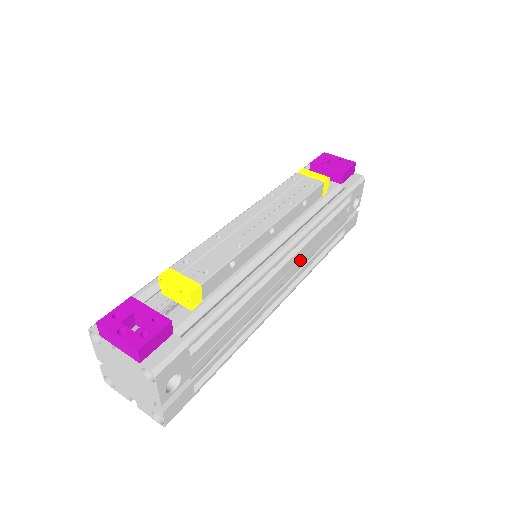
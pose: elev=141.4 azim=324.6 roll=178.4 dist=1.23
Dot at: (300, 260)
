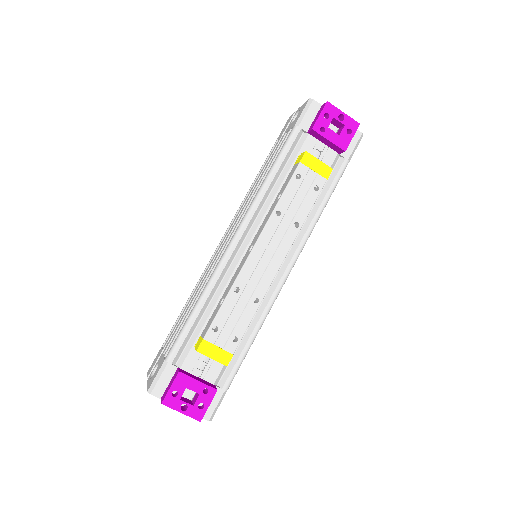
Dot at: occluded
